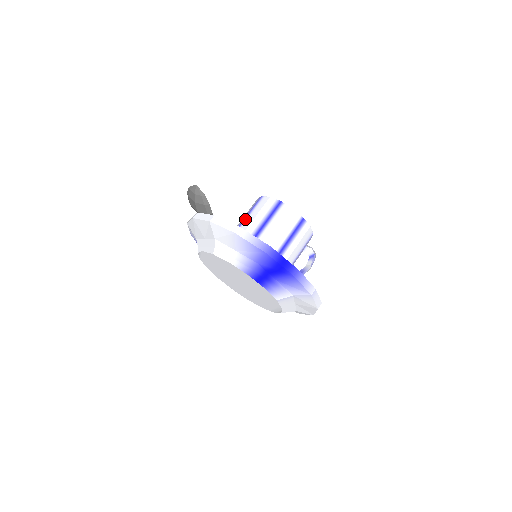
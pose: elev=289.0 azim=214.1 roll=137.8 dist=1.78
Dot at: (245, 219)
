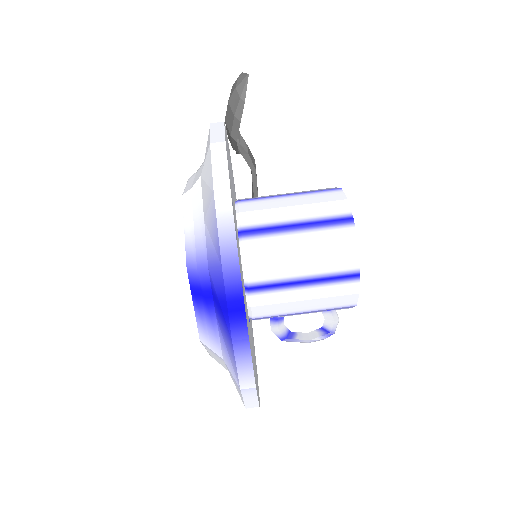
Dot at: (286, 195)
